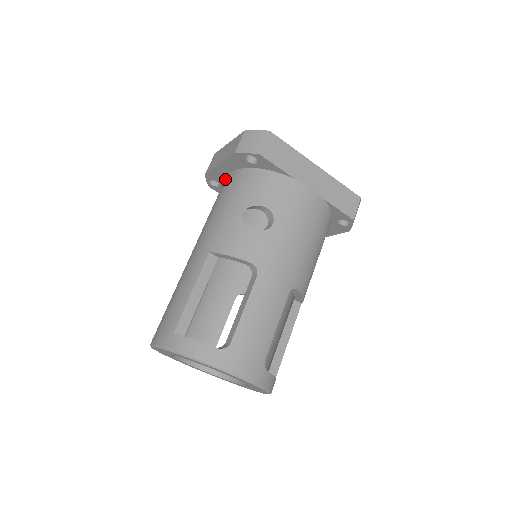
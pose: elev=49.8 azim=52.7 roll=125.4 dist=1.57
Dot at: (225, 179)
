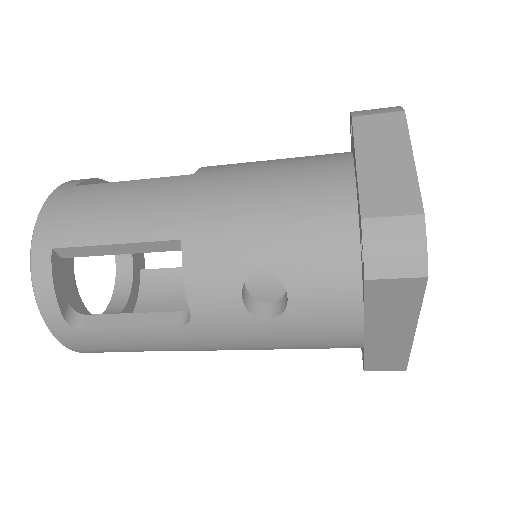
Dot at: (347, 170)
